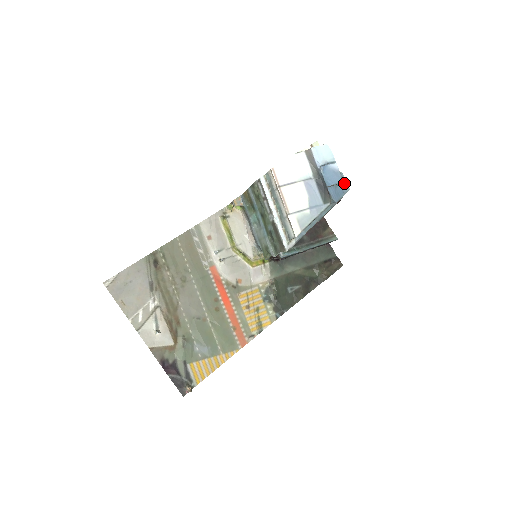
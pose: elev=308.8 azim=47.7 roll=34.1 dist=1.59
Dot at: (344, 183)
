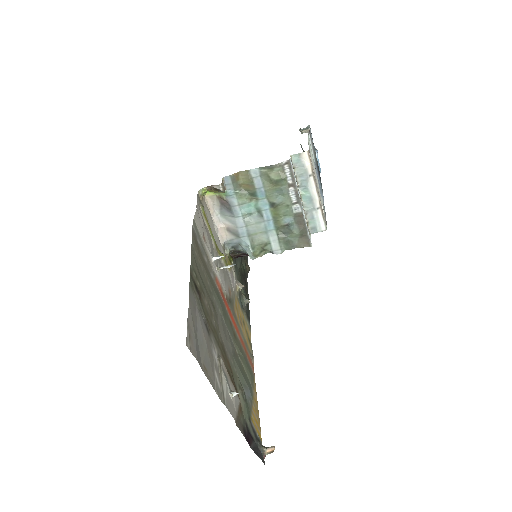
Dot at: occluded
